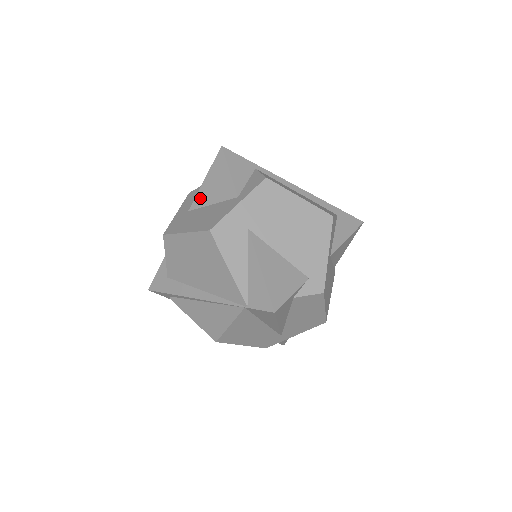
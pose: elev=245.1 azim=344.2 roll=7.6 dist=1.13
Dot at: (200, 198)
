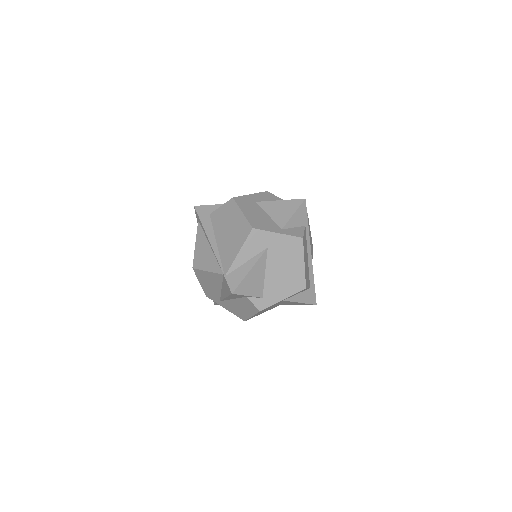
Dot at: (268, 205)
